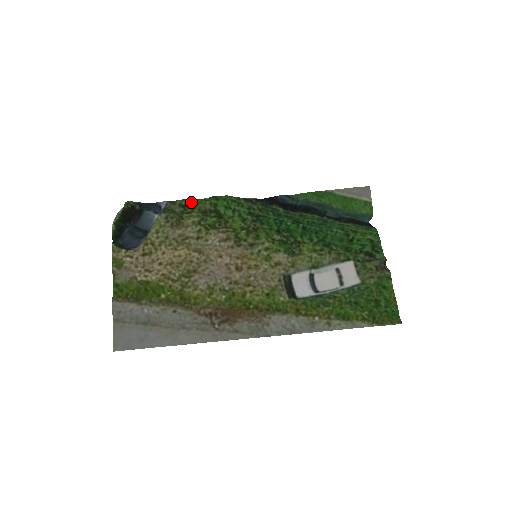
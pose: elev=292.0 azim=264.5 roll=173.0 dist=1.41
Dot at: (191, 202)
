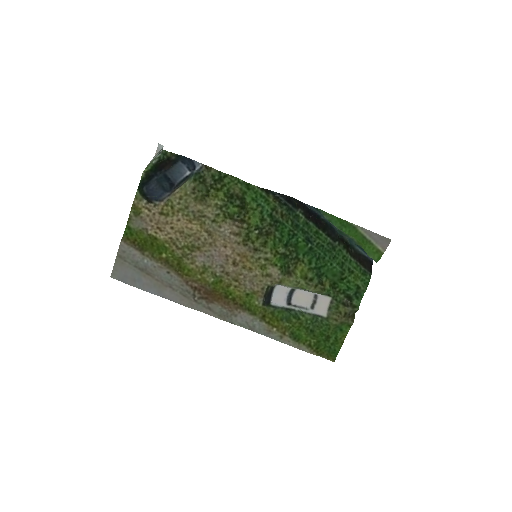
Dot at: (224, 178)
